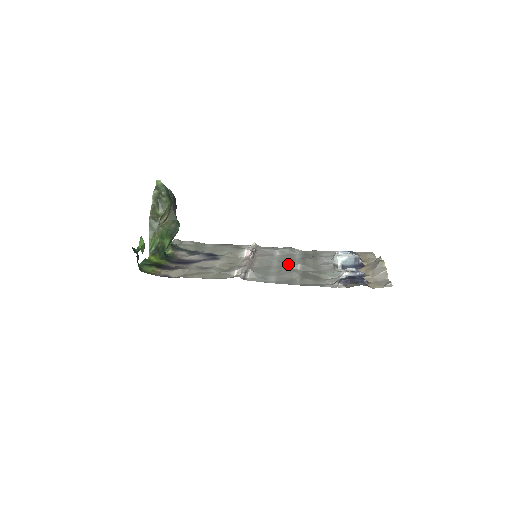
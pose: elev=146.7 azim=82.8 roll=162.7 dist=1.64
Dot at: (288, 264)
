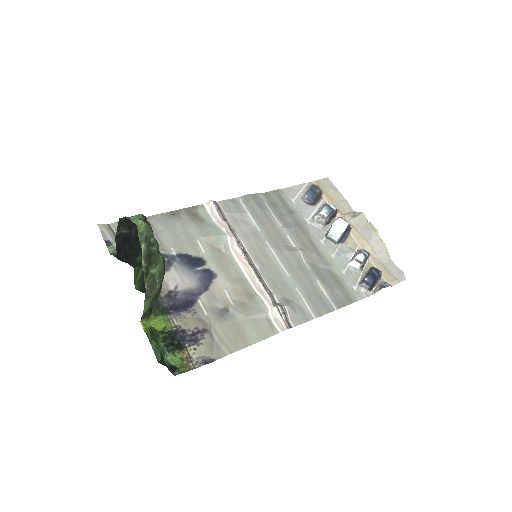
Dot at: (291, 255)
